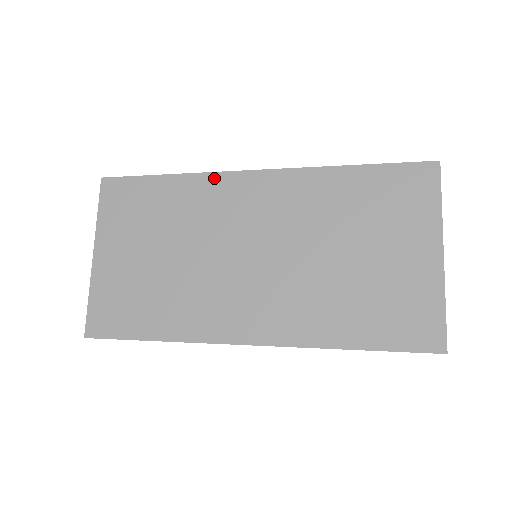
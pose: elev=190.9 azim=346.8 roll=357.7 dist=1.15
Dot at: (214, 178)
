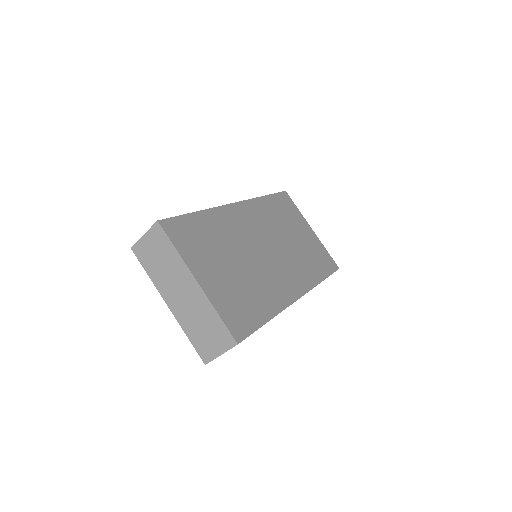
Dot at: (222, 210)
